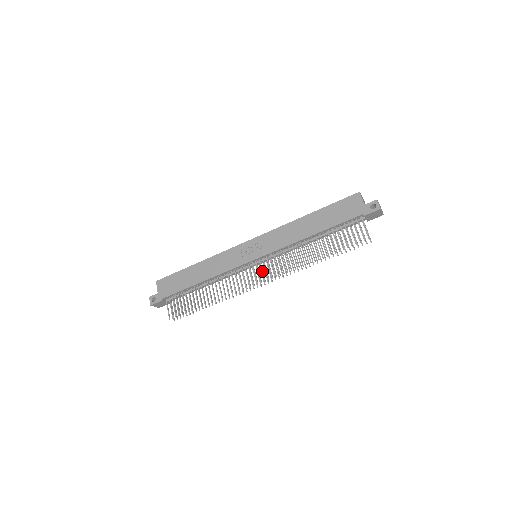
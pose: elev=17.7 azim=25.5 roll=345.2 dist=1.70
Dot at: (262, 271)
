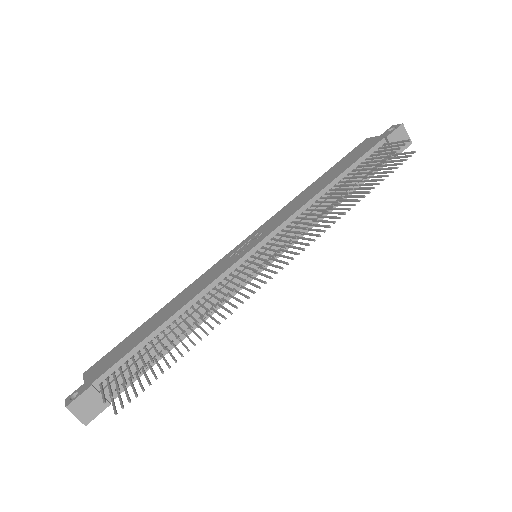
Dot at: (271, 249)
